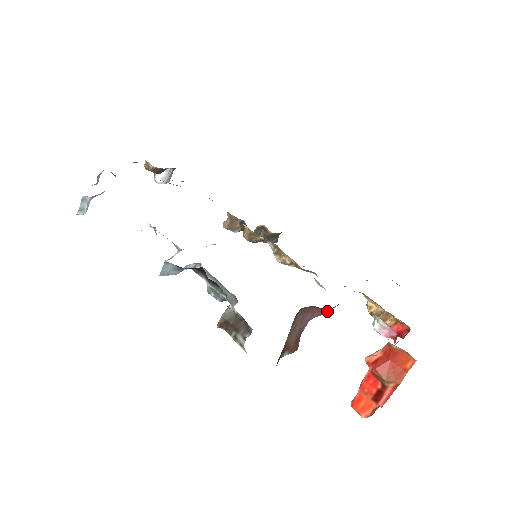
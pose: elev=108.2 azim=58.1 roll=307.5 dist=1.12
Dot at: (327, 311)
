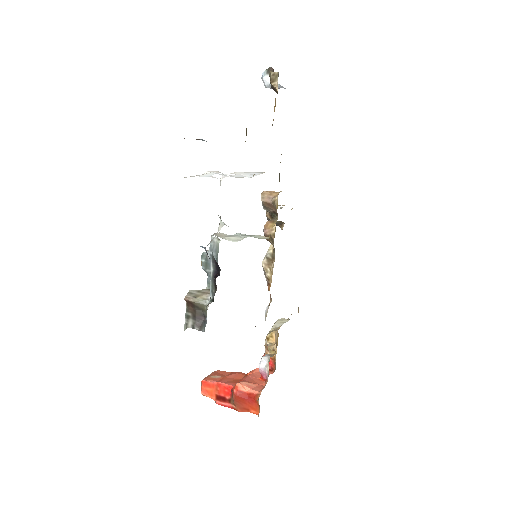
Dot at: occluded
